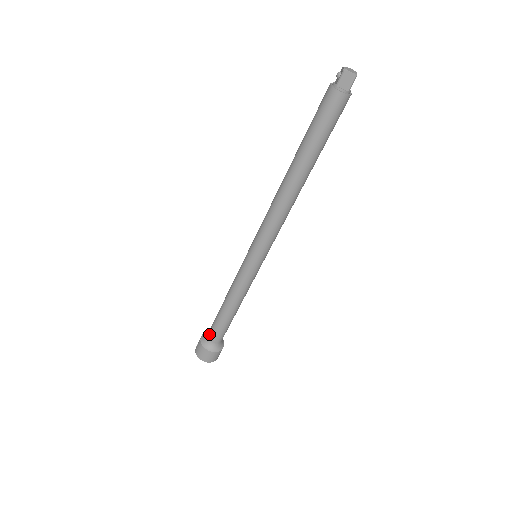
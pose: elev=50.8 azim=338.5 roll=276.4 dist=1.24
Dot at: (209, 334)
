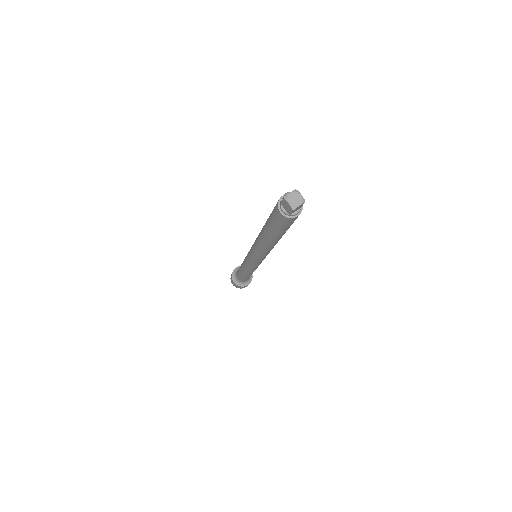
Dot at: (237, 271)
